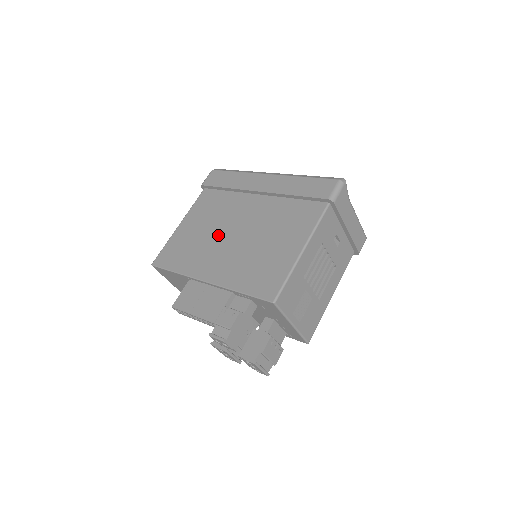
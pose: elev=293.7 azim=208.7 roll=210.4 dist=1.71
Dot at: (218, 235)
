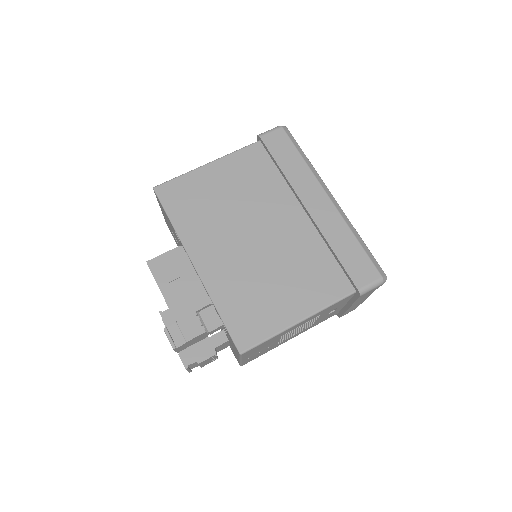
Dot at: (238, 221)
